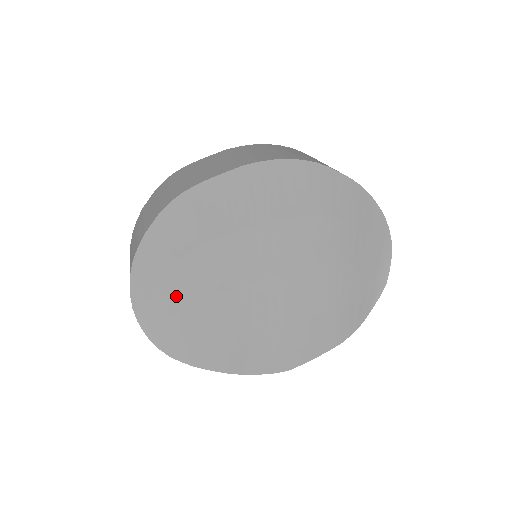
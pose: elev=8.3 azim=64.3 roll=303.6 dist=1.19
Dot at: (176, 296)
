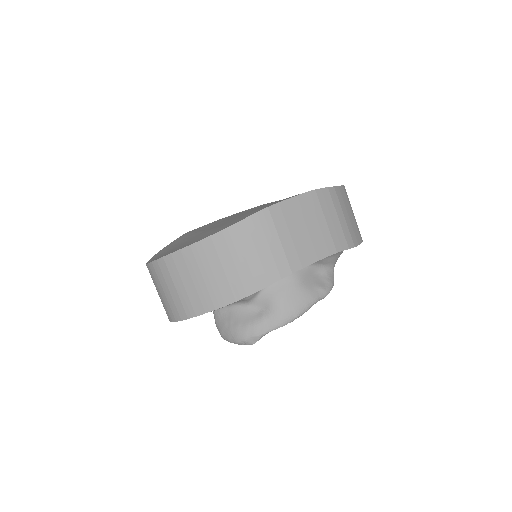
Dot at: (176, 246)
